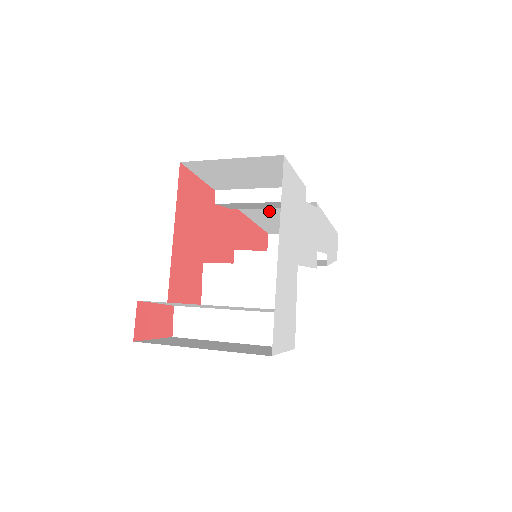
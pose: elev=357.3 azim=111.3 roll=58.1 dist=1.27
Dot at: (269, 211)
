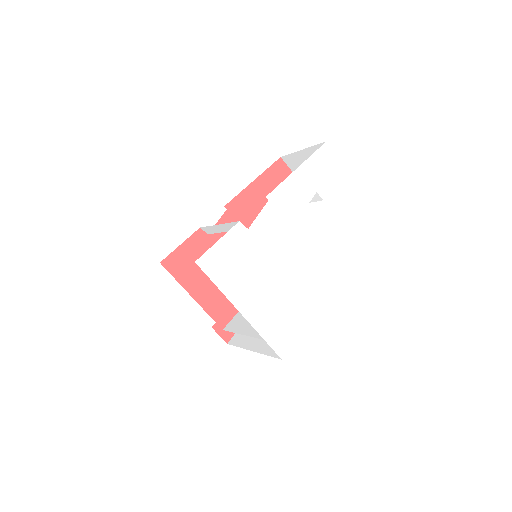
Dot at: occluded
